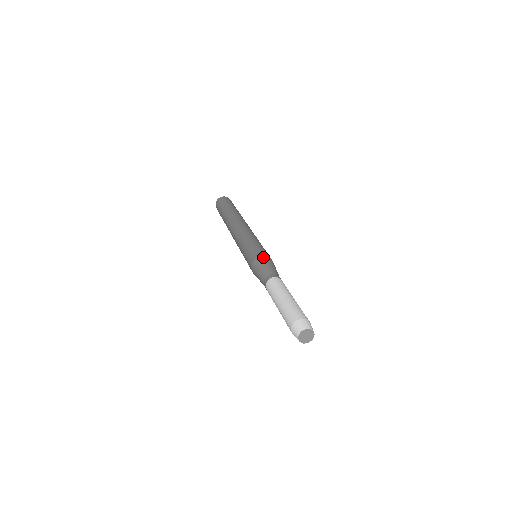
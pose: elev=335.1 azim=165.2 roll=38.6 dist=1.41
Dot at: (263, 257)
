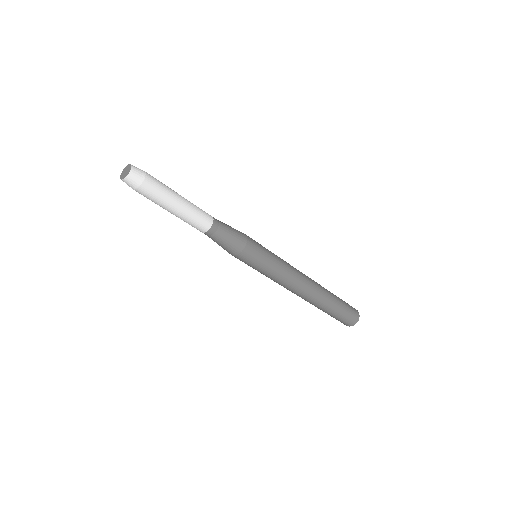
Dot at: occluded
